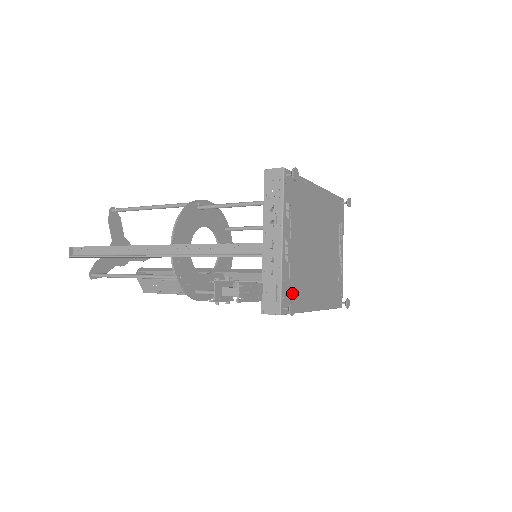
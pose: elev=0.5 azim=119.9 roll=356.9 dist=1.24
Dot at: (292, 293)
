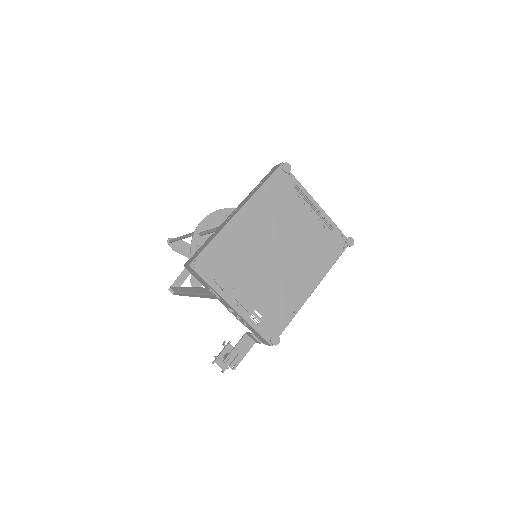
Dot at: (273, 320)
